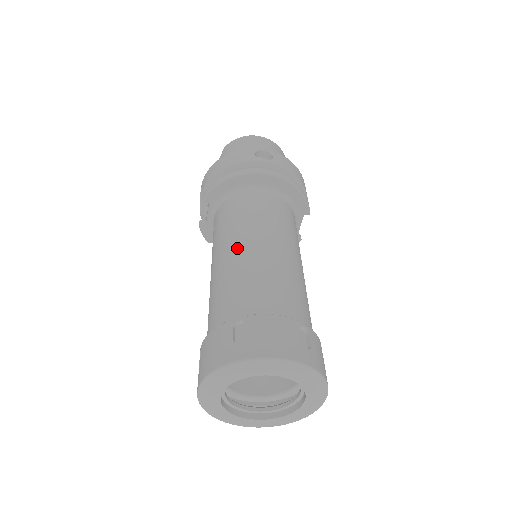
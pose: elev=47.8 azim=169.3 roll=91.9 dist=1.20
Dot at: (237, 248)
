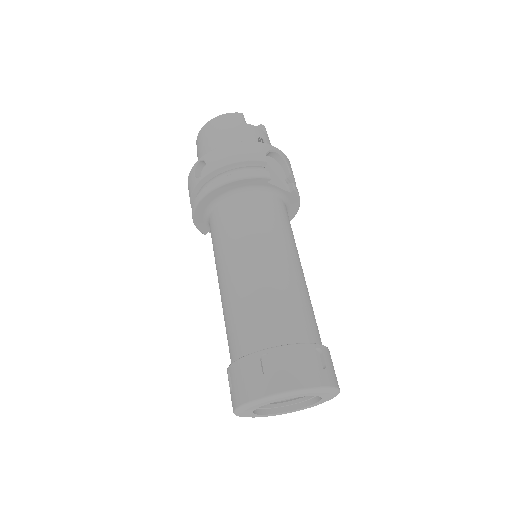
Dot at: (219, 288)
